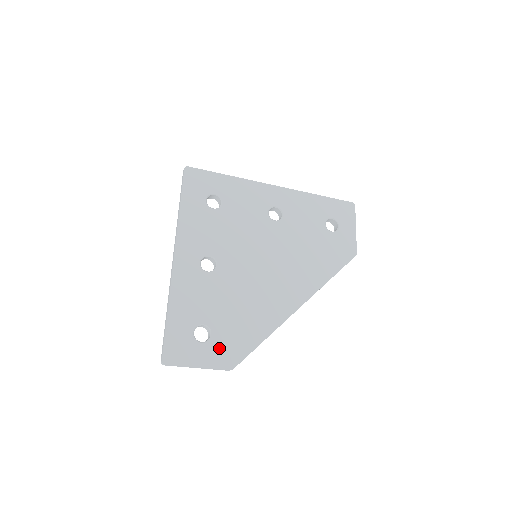
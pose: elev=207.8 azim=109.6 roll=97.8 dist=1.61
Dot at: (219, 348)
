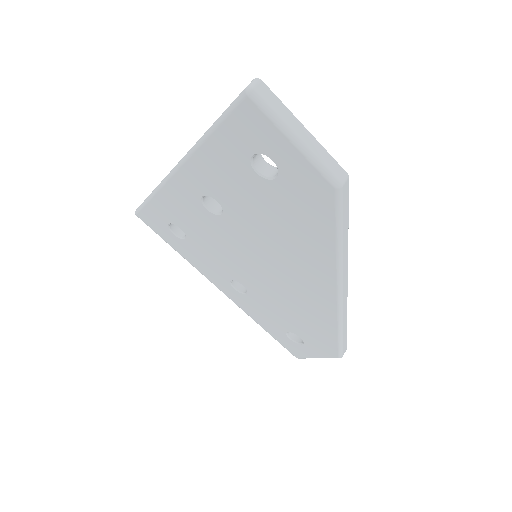
Dot at: occluded
